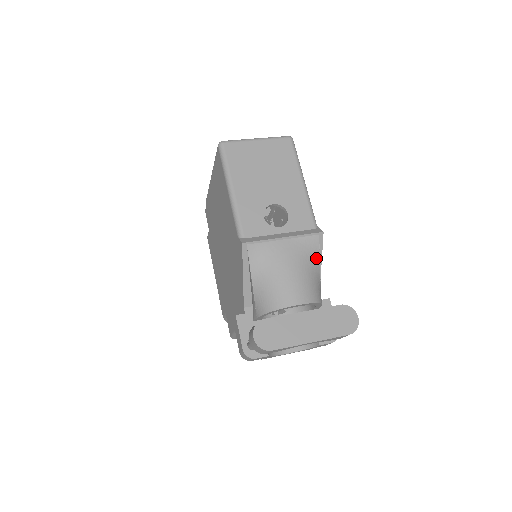
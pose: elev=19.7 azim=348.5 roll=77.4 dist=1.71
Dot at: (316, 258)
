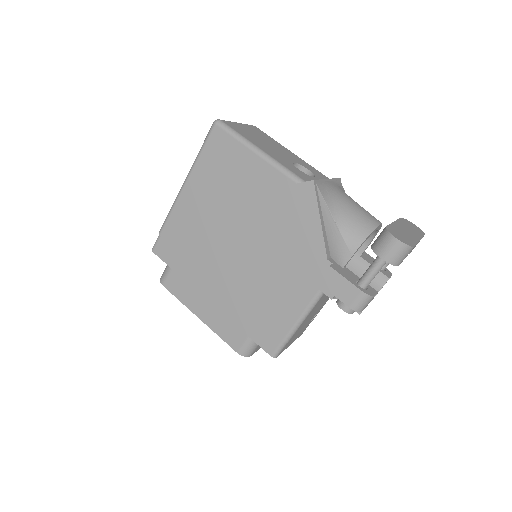
Dot at: occluded
